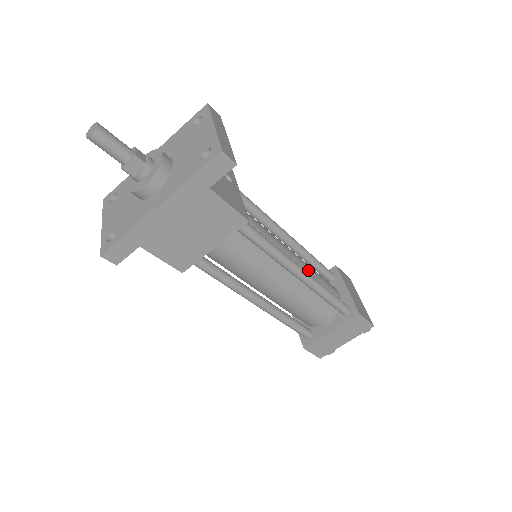
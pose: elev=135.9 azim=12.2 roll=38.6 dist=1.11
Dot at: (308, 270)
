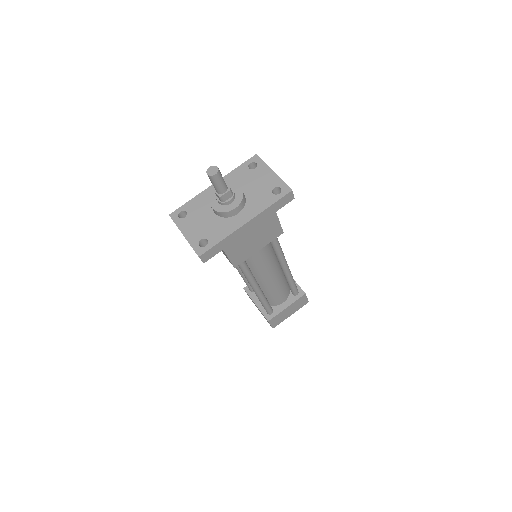
Dot at: occluded
